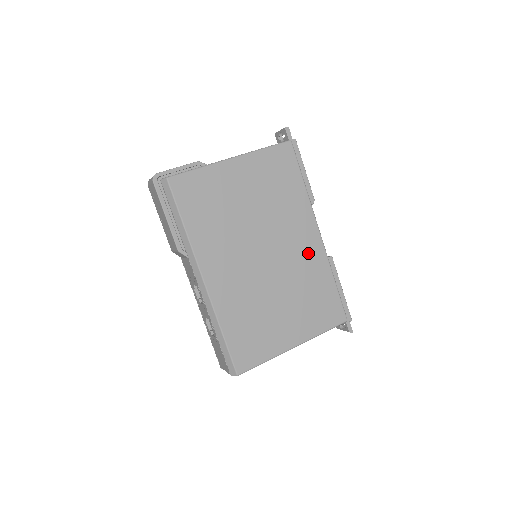
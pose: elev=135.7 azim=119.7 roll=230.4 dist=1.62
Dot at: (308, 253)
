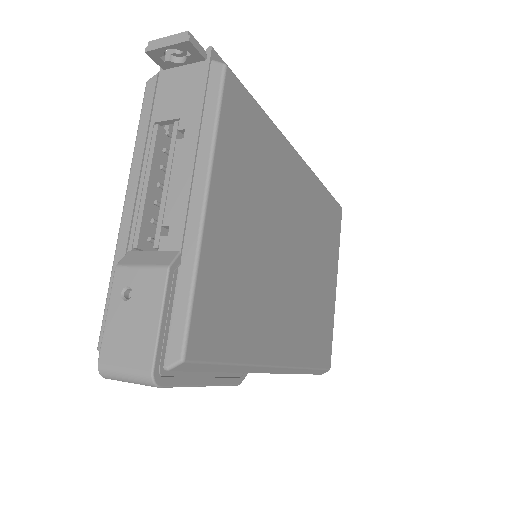
Dot at: (306, 195)
